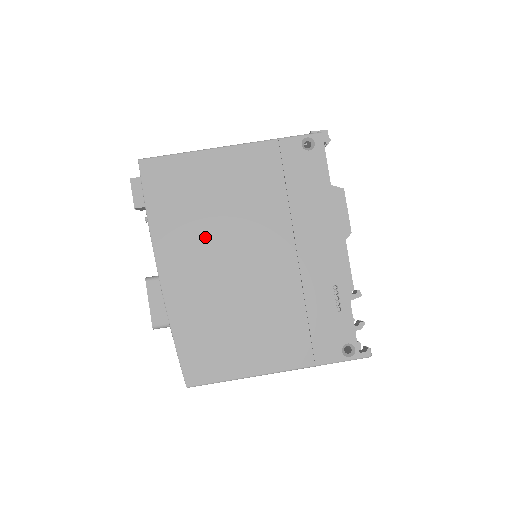
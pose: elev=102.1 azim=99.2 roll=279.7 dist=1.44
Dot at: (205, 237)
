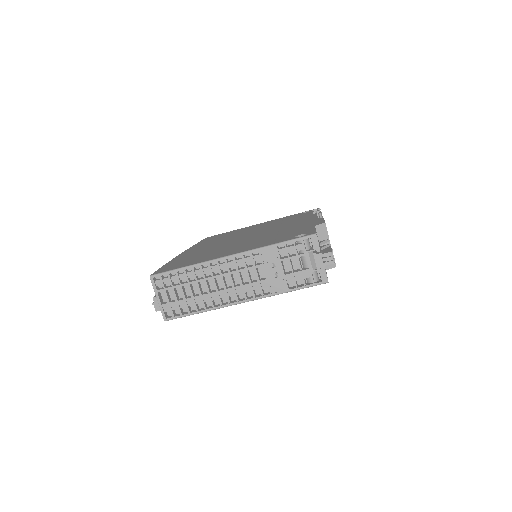
Dot at: occluded
